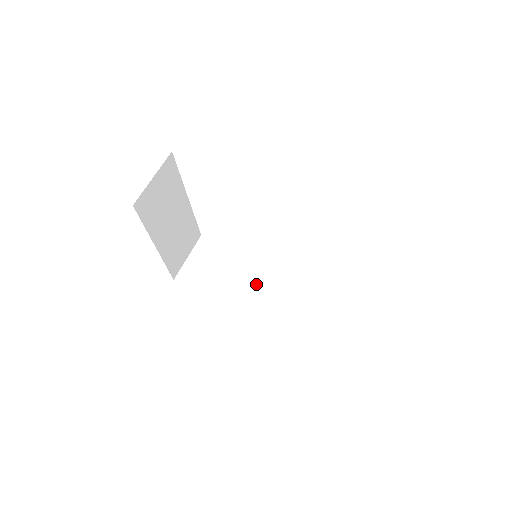
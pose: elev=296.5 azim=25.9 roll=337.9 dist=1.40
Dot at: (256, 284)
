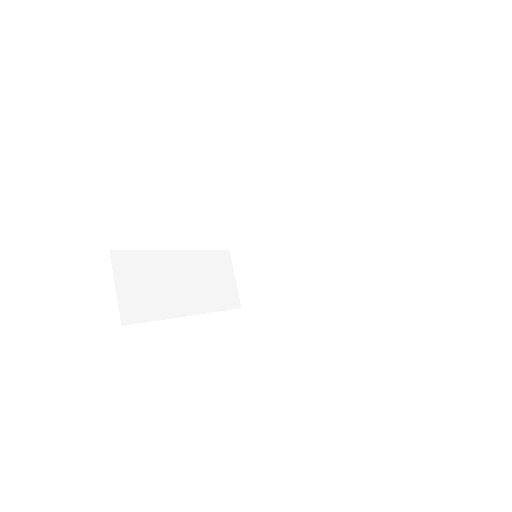
Dot at: (300, 256)
